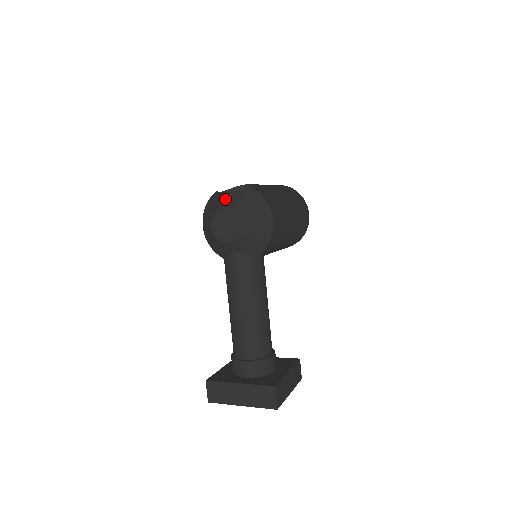
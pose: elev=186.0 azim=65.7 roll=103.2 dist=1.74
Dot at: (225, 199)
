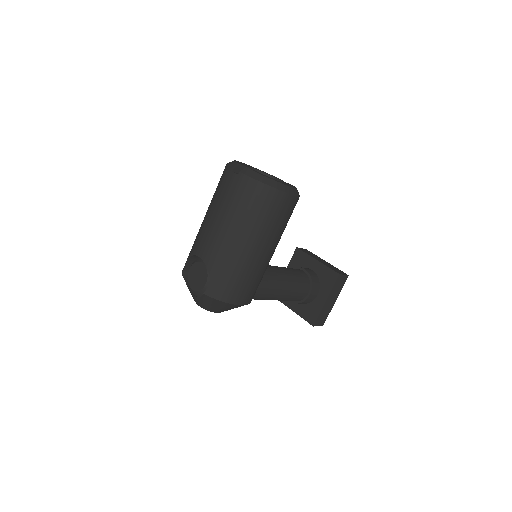
Dot at: occluded
